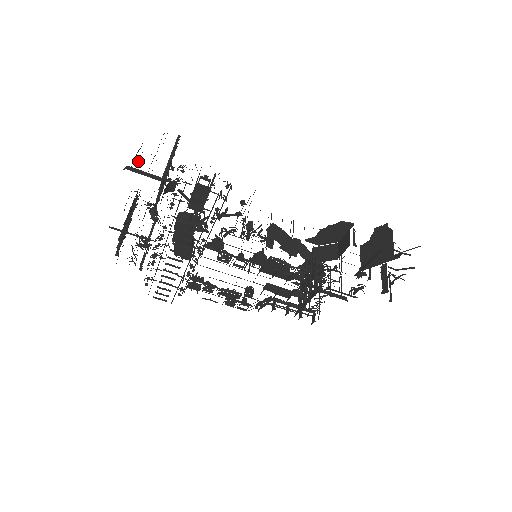
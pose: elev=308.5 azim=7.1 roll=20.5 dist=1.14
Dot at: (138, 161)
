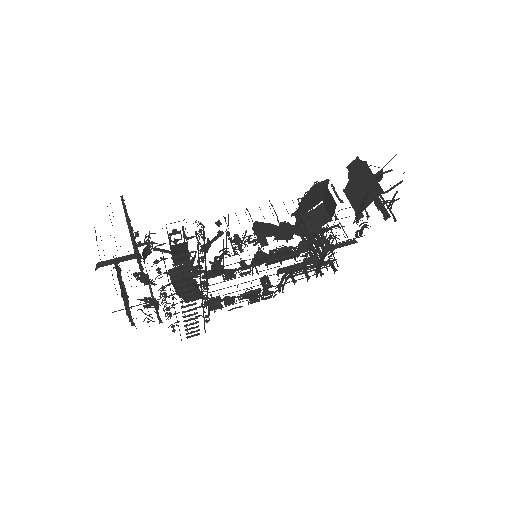
Dot at: (103, 250)
